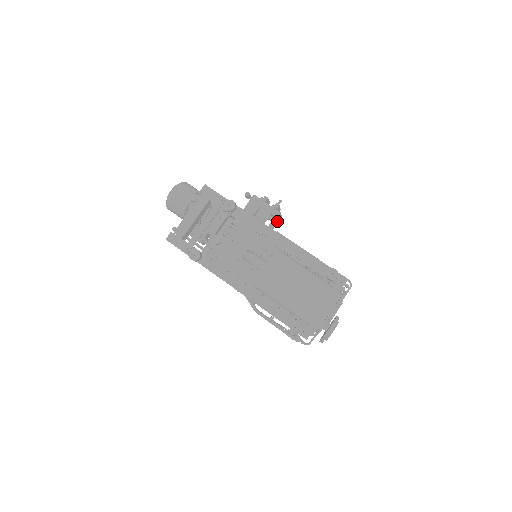
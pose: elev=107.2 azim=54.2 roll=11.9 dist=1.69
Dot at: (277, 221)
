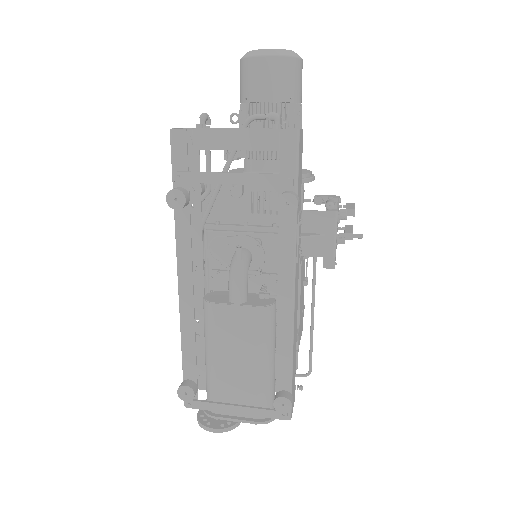
Dot at: occluded
